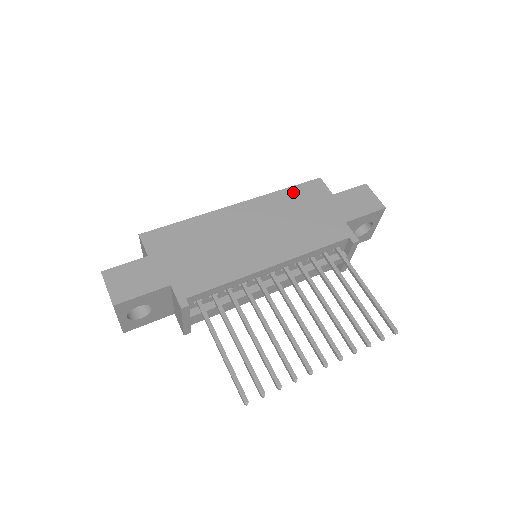
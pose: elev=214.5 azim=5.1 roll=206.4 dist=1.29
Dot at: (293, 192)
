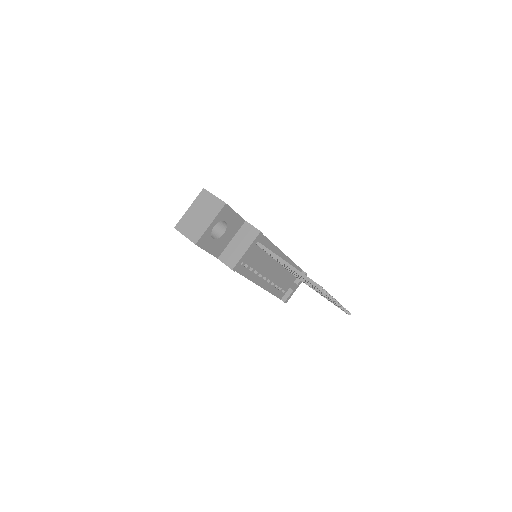
Dot at: occluded
